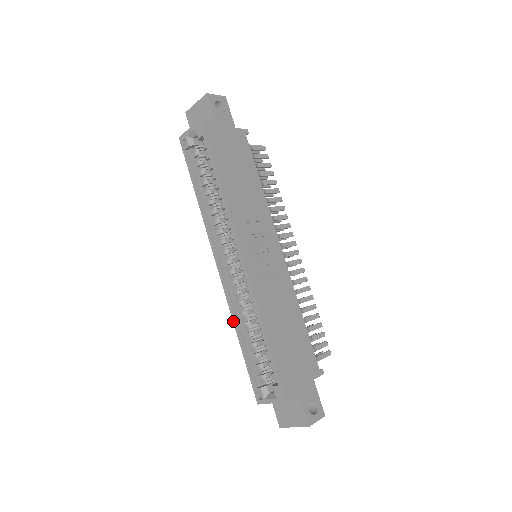
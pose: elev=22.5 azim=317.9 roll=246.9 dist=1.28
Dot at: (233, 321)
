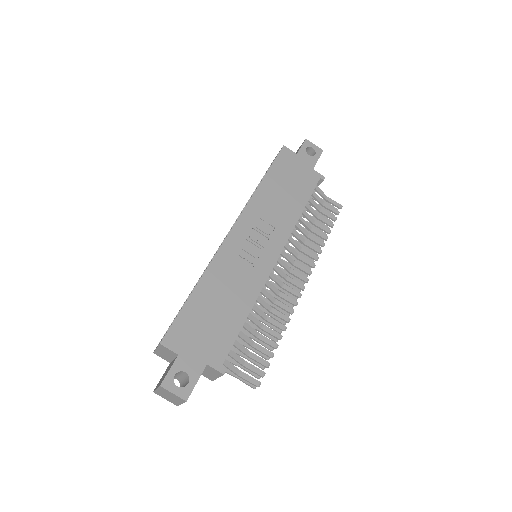
Dot at: occluded
